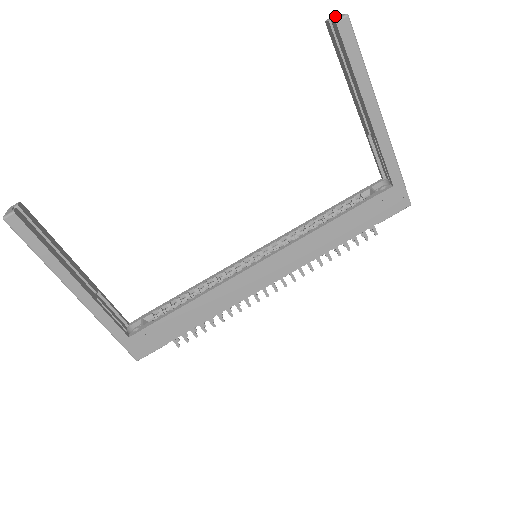
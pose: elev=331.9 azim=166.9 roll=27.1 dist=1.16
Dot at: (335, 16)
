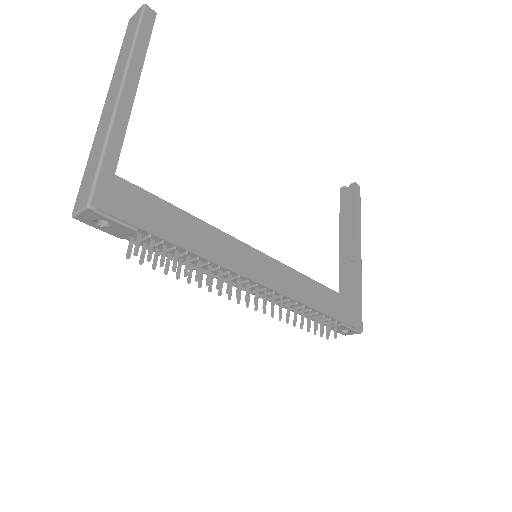
Dot at: (348, 188)
